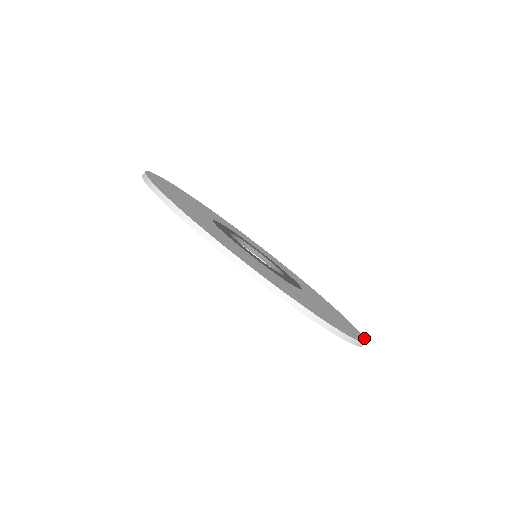
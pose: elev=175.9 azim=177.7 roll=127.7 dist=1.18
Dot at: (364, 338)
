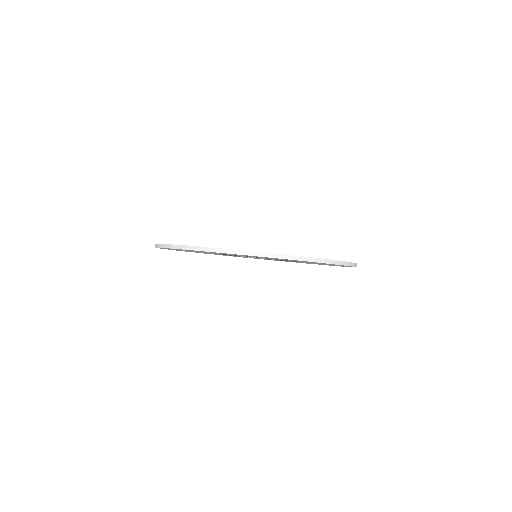
Dot at: (351, 262)
